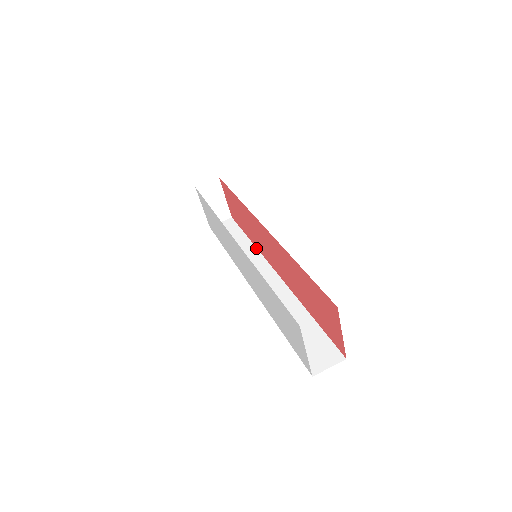
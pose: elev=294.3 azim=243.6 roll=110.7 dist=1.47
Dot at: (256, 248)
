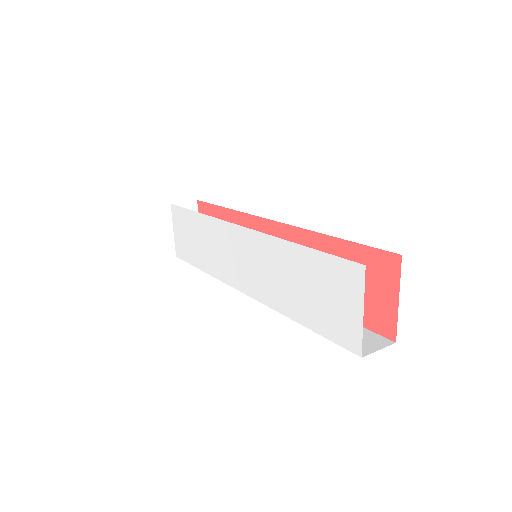
Dot at: occluded
